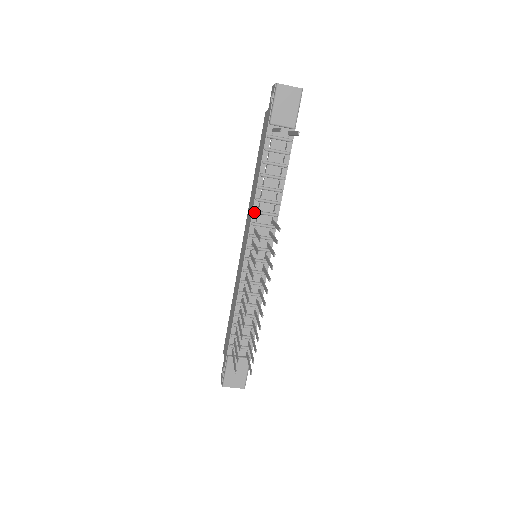
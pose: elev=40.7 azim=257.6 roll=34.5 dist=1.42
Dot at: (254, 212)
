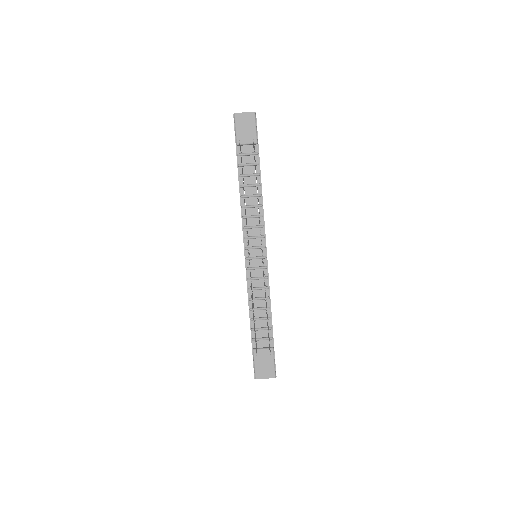
Dot at: (243, 218)
